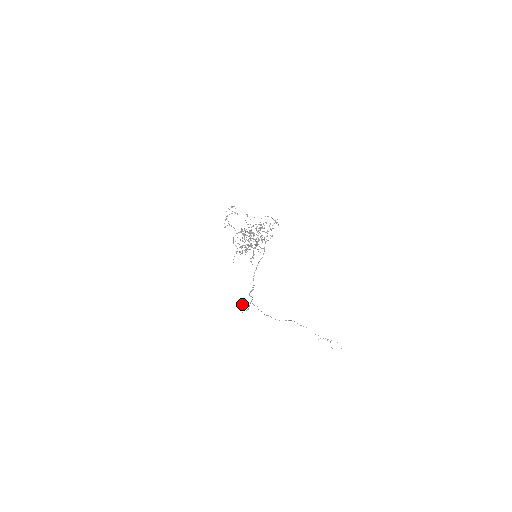
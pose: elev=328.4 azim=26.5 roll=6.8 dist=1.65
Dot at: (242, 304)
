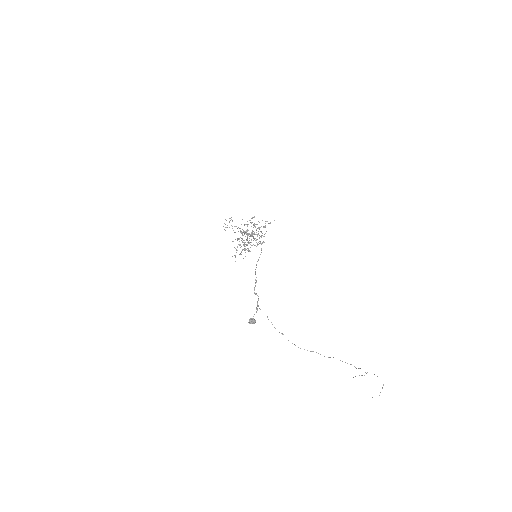
Dot at: (252, 320)
